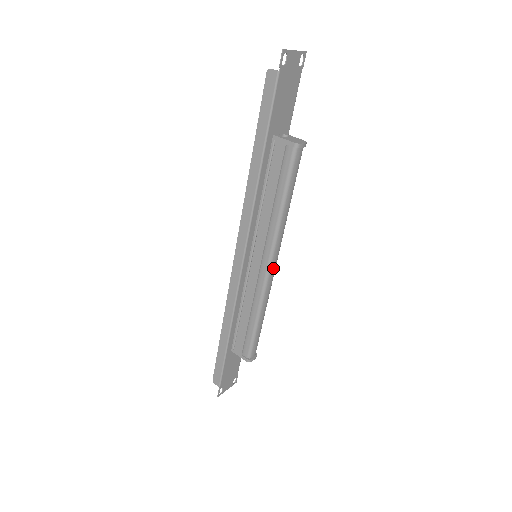
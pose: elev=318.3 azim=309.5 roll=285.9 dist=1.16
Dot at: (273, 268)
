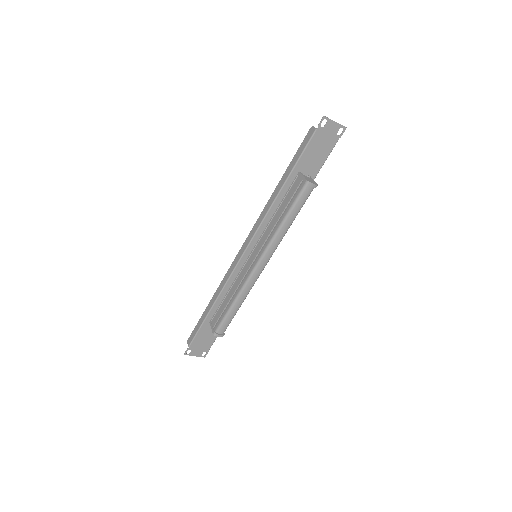
Dot at: (260, 268)
